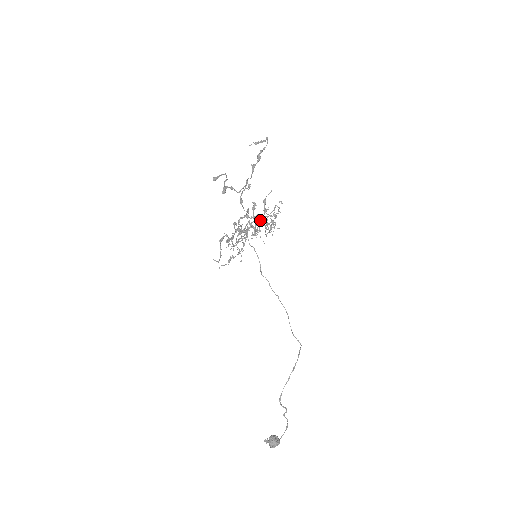
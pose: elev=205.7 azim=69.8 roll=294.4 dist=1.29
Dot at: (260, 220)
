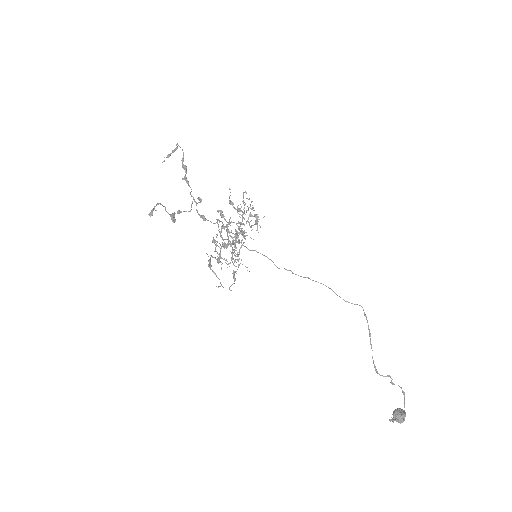
Dot at: (238, 222)
